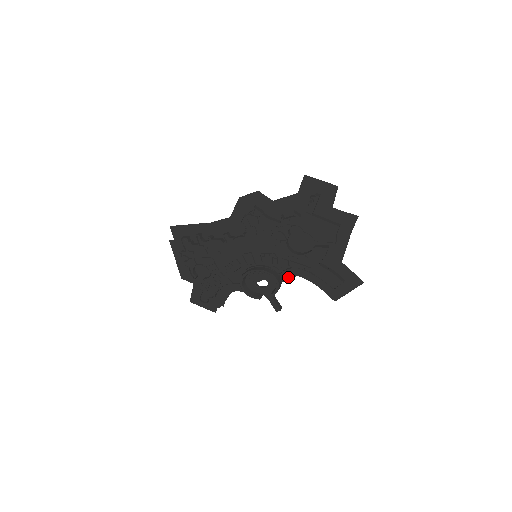
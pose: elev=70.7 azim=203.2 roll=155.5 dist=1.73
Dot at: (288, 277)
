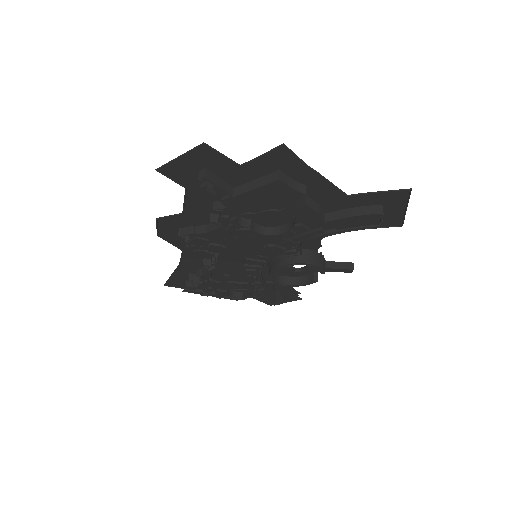
Dot at: (315, 245)
